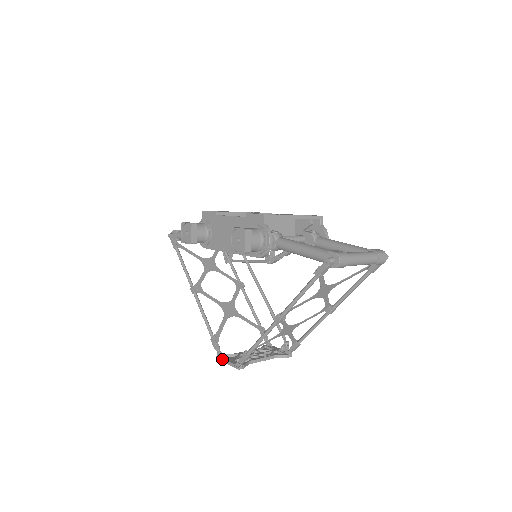
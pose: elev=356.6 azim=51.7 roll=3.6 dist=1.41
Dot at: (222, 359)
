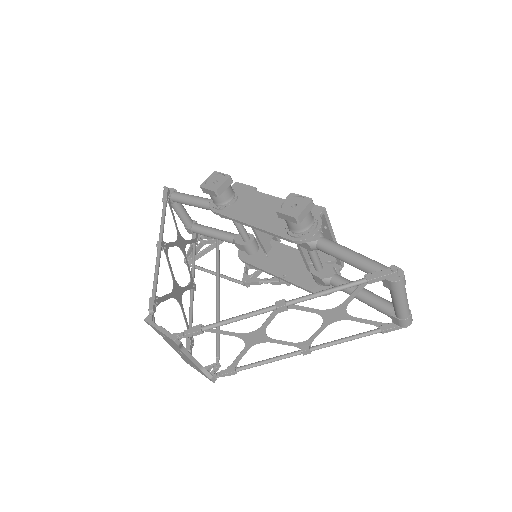
Dot at: occluded
